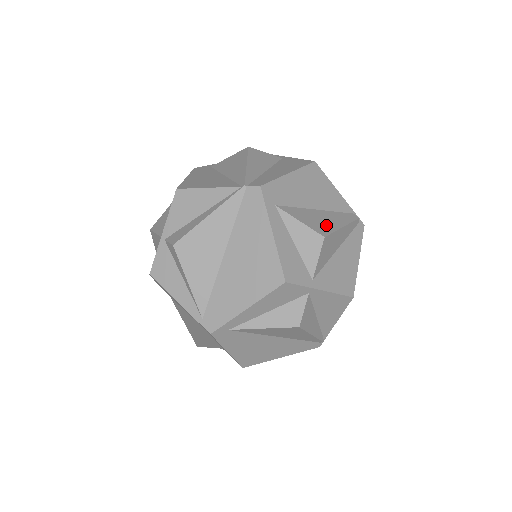
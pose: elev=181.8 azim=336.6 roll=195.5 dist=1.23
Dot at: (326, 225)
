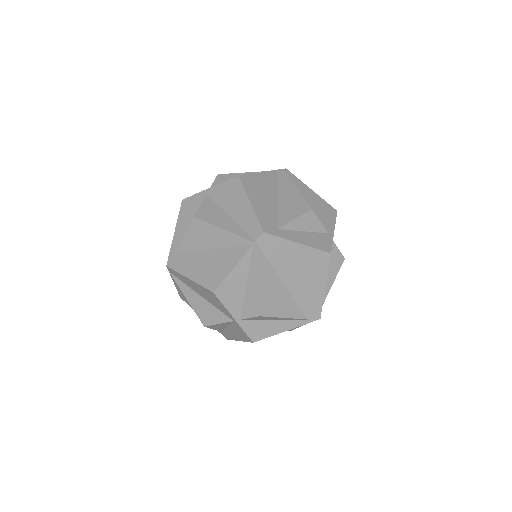
Dot at: (297, 201)
